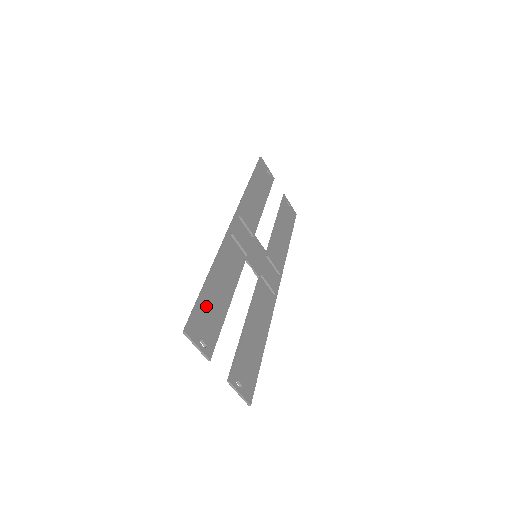
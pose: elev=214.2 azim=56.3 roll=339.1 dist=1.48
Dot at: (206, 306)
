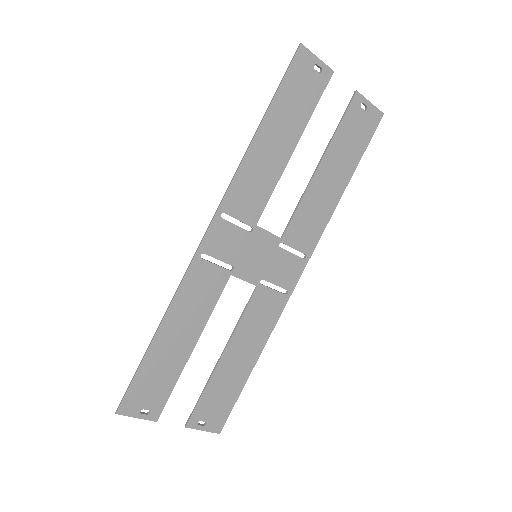
Dot at: (150, 373)
